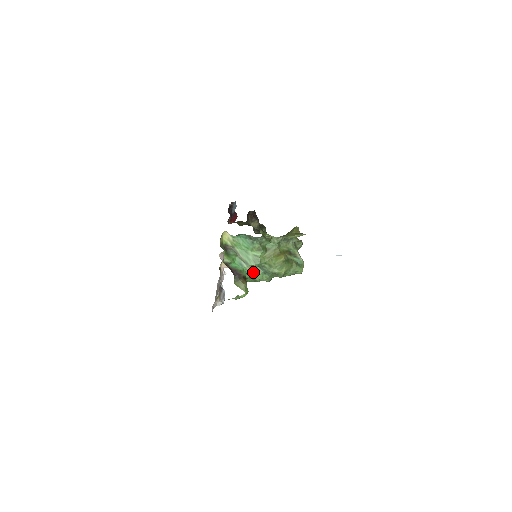
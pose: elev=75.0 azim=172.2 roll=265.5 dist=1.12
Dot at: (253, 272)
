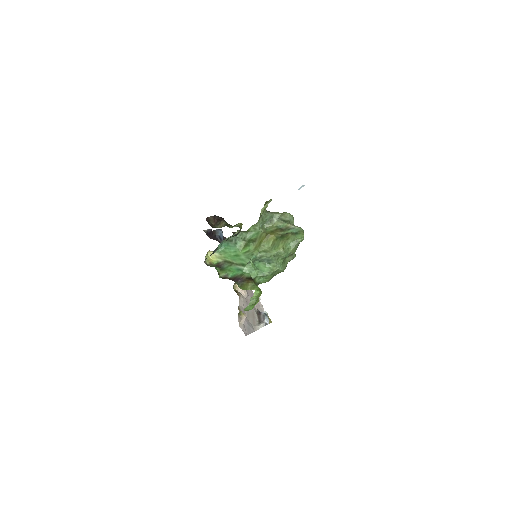
Dot at: (257, 269)
